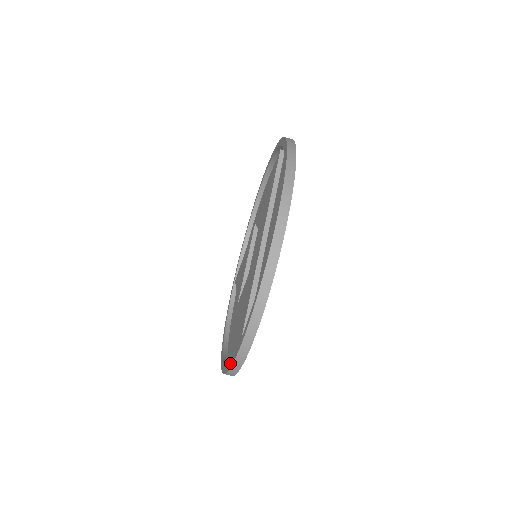
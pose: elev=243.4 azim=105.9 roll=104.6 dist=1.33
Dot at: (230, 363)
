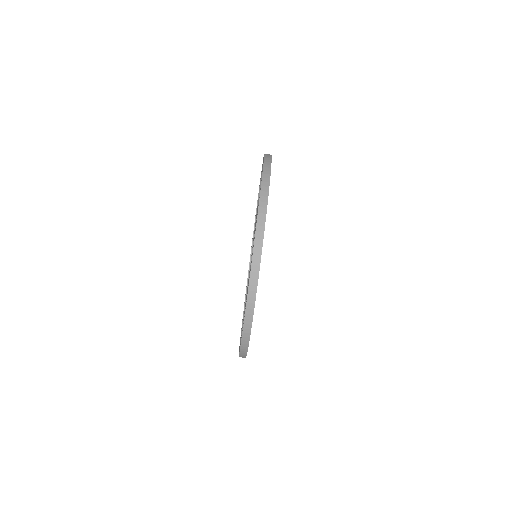
Dot at: (251, 263)
